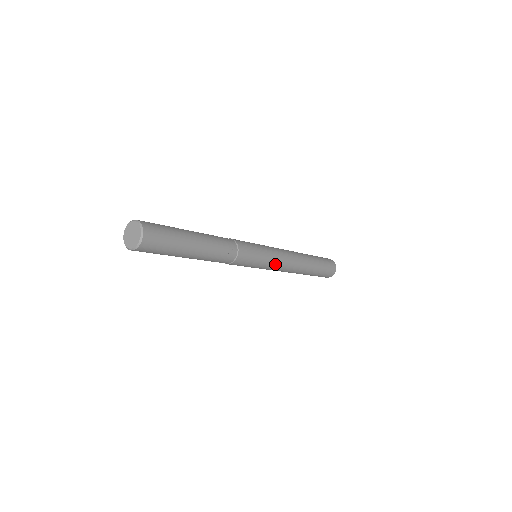
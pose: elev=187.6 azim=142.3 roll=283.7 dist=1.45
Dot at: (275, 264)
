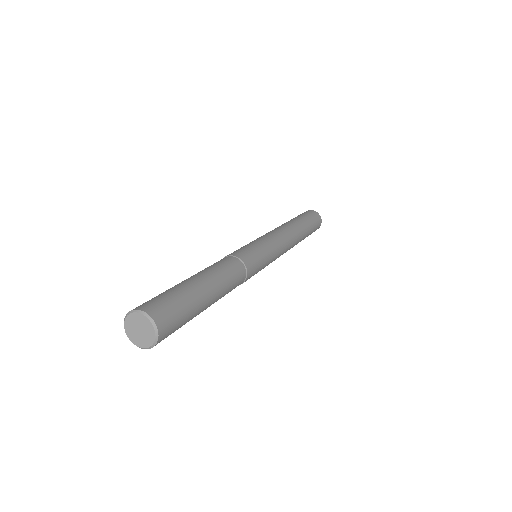
Dot at: occluded
